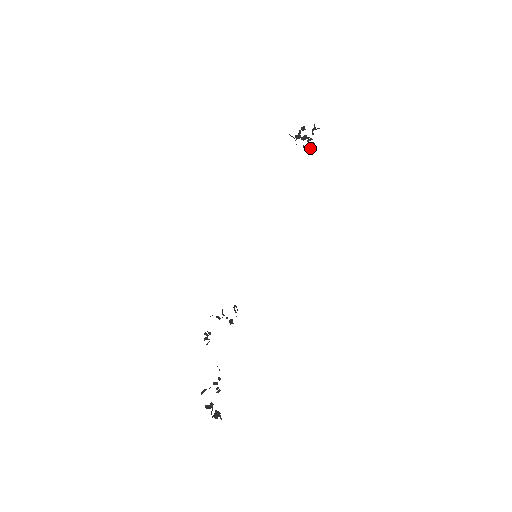
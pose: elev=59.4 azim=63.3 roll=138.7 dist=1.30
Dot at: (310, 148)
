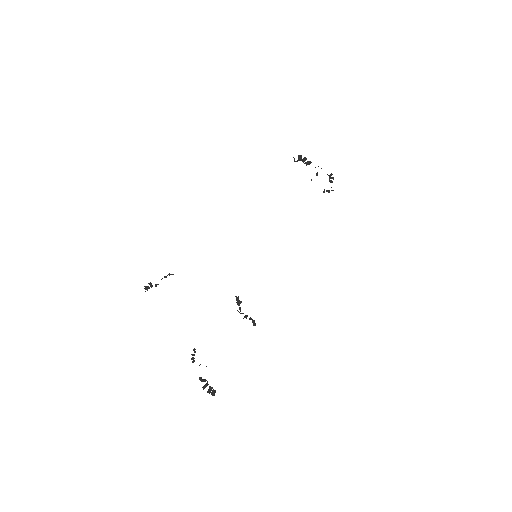
Dot at: (323, 191)
